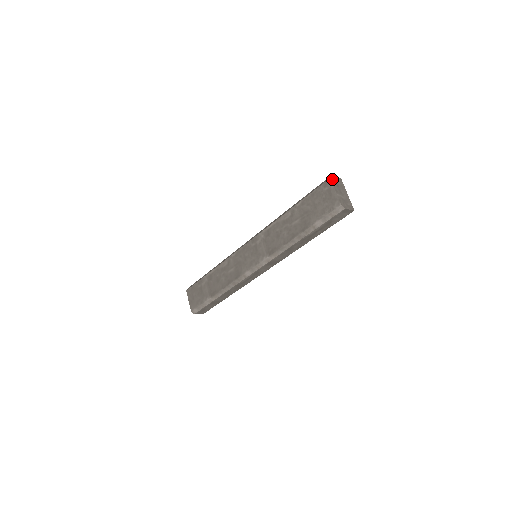
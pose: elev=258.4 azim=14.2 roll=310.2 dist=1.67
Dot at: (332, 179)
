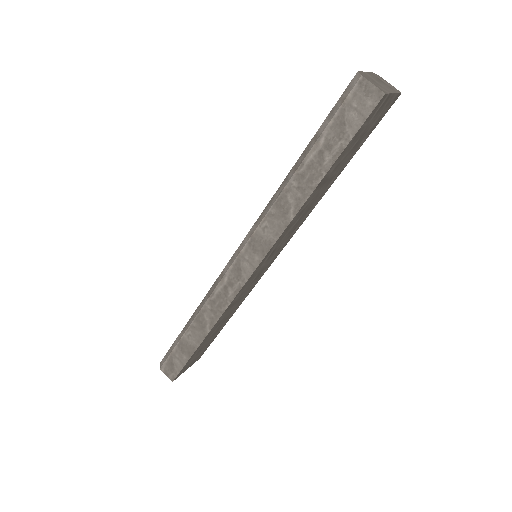
Dot at: (377, 75)
